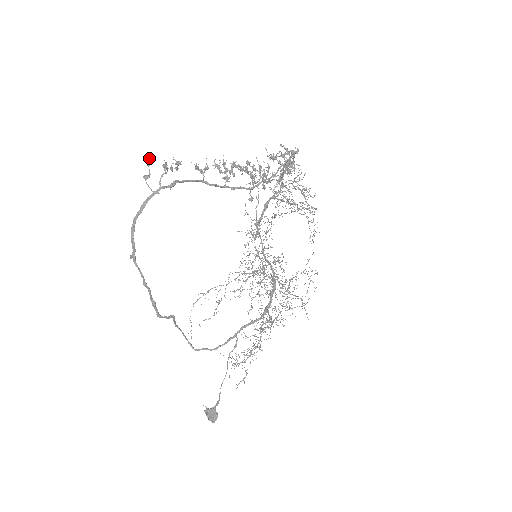
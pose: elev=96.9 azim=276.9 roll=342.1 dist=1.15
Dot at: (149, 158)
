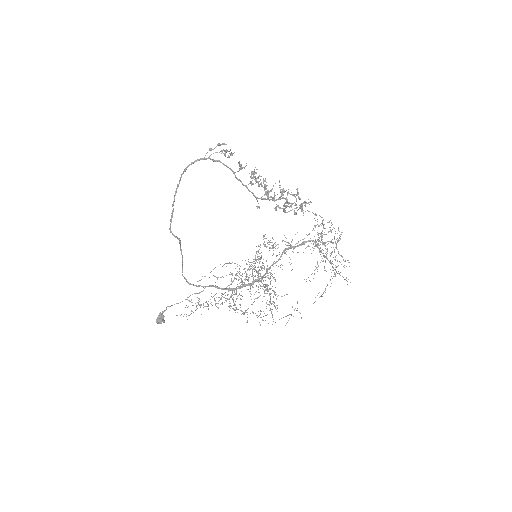
Dot at: (224, 143)
